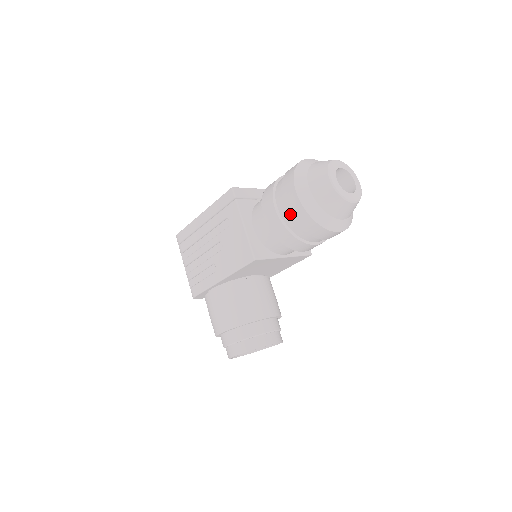
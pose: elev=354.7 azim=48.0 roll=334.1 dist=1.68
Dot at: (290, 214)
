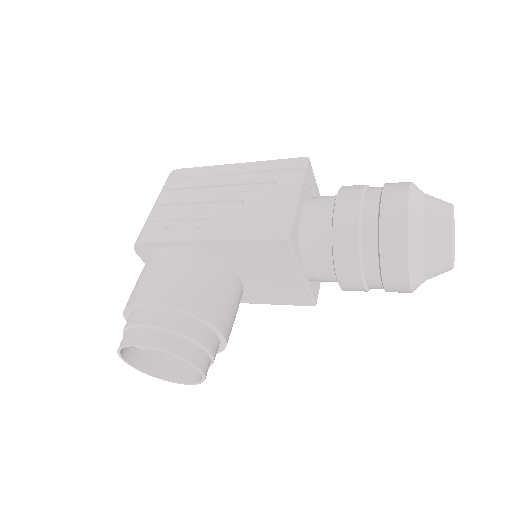
Dot at: (380, 216)
